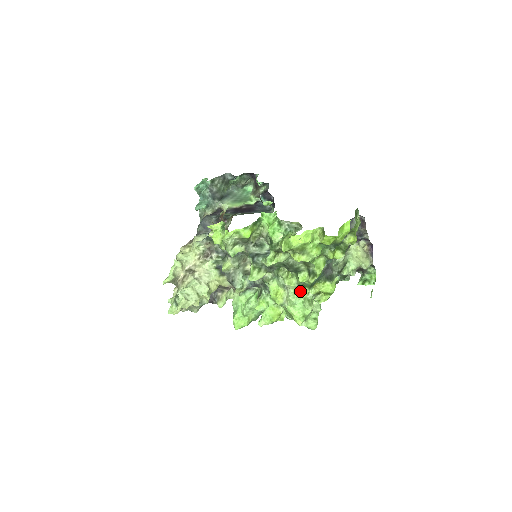
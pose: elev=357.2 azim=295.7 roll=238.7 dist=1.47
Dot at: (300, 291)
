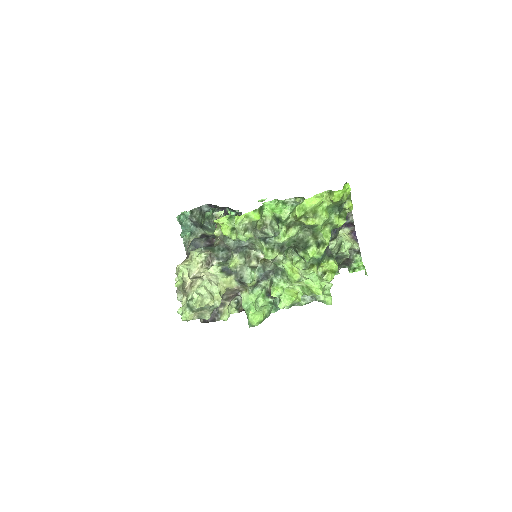
Dot at: (310, 269)
